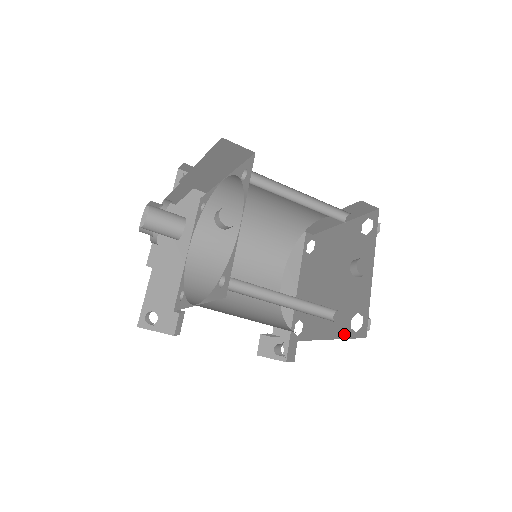
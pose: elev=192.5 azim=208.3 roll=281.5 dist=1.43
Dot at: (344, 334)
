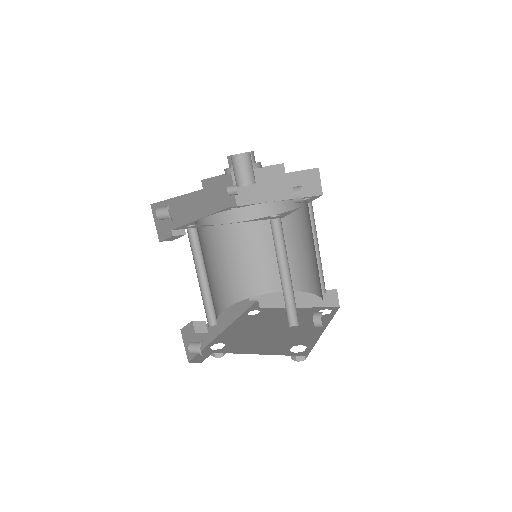
Dot at: (280, 353)
